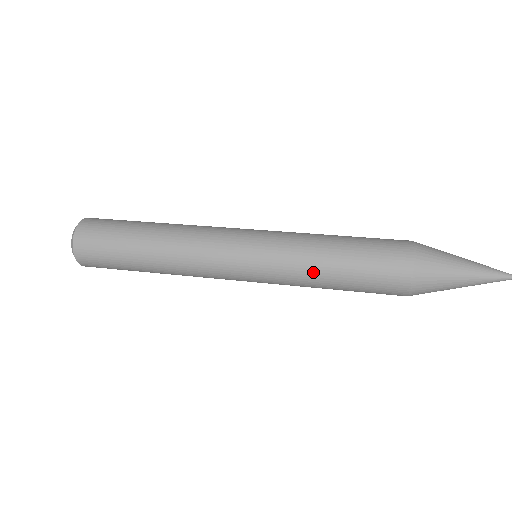
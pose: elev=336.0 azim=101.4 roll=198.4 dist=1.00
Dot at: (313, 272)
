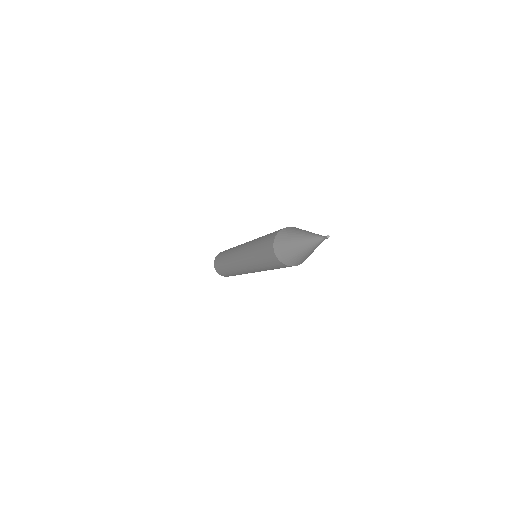
Dot at: (252, 254)
